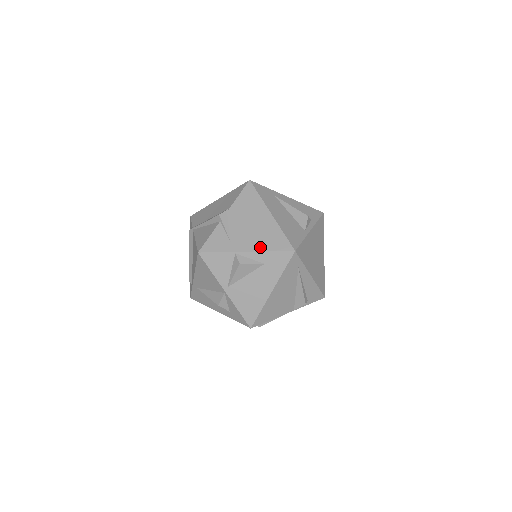
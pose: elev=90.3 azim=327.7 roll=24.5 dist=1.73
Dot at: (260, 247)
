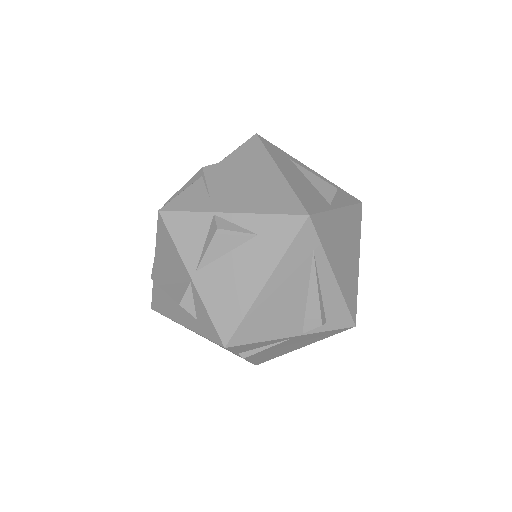
Dot at: (254, 208)
